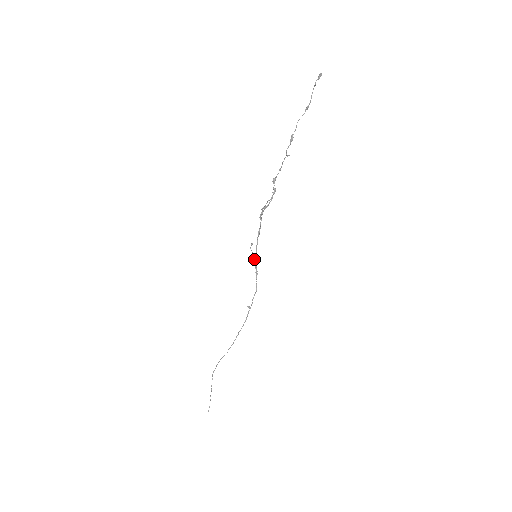
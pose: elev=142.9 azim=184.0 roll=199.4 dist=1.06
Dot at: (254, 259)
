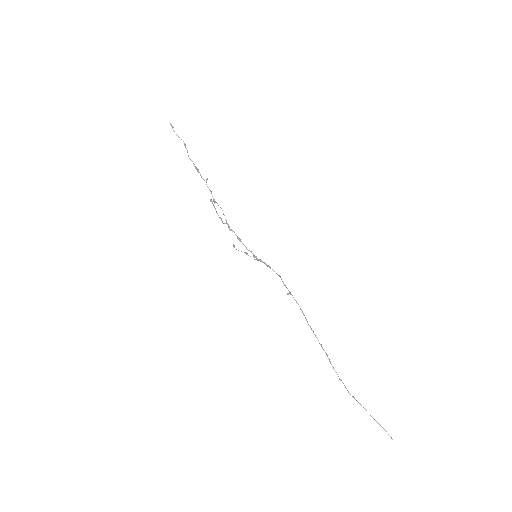
Dot at: occluded
